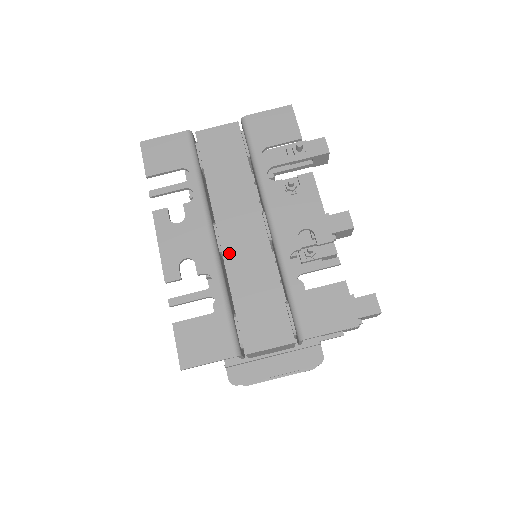
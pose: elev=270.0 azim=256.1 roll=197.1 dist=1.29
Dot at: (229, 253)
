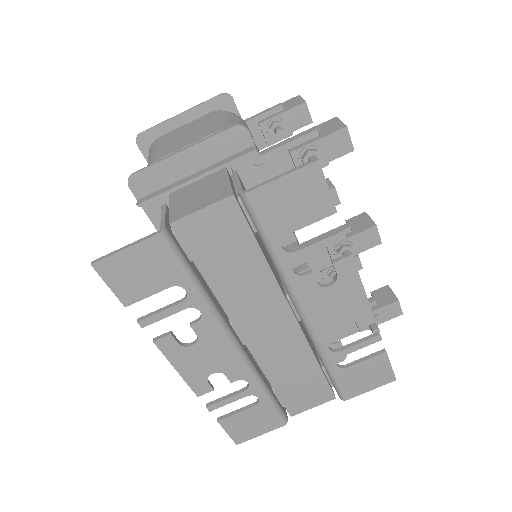
Dot at: (258, 352)
